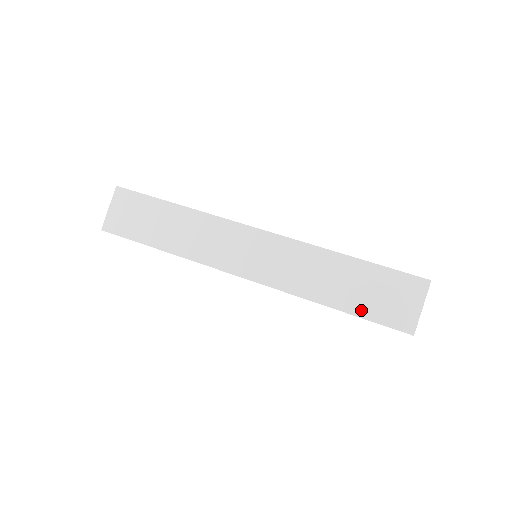
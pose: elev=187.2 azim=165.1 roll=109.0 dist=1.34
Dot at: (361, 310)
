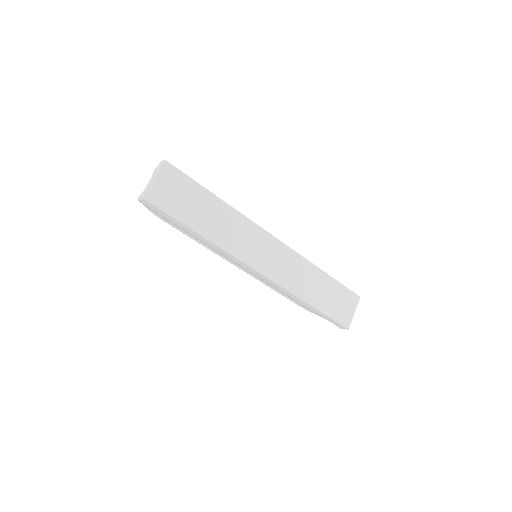
Dot at: (327, 310)
